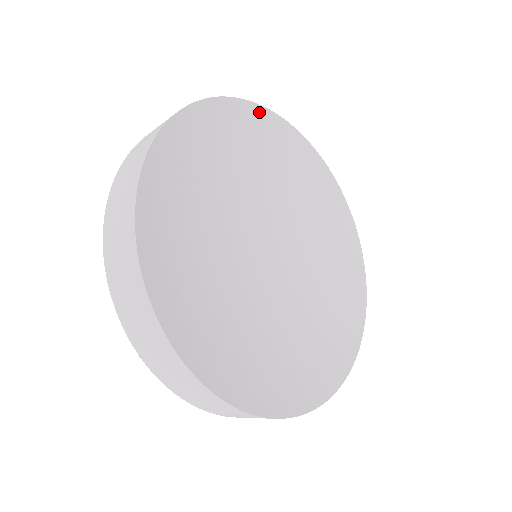
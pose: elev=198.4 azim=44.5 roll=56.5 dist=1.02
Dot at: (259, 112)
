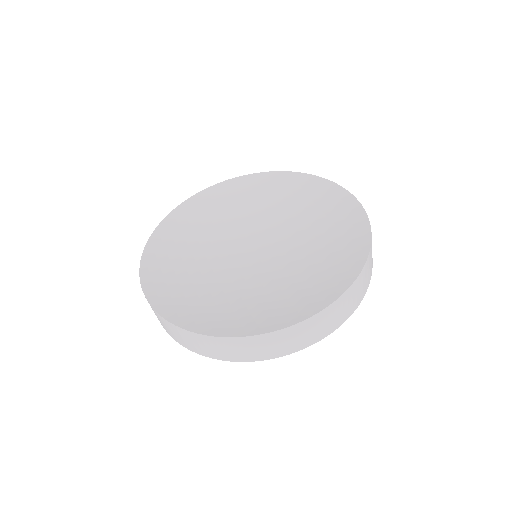
Dot at: (291, 176)
